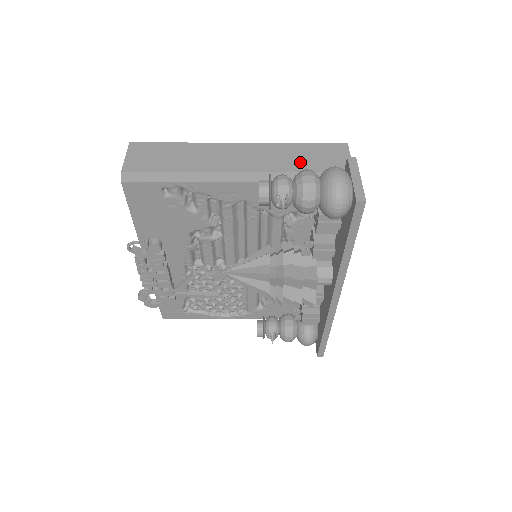
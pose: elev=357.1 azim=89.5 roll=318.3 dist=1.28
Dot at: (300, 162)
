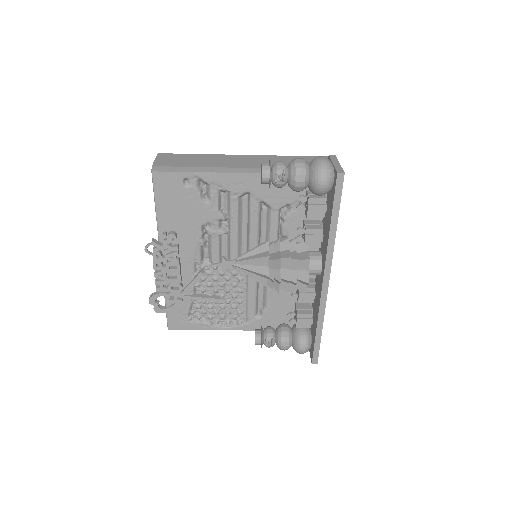
Dot at: occluded
